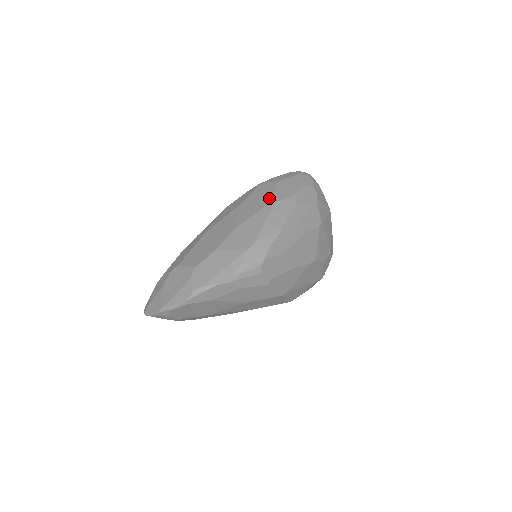
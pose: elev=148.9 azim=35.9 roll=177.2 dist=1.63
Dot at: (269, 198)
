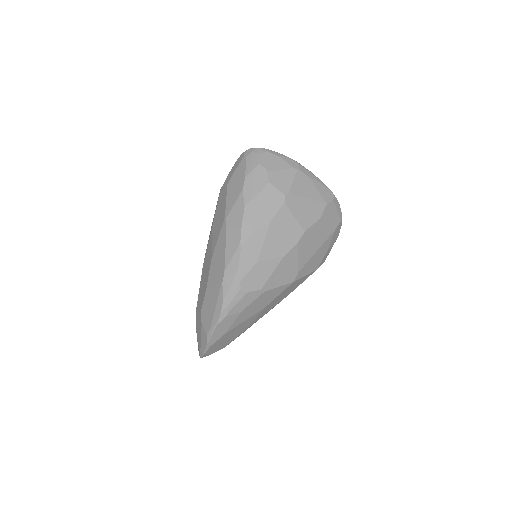
Dot at: (224, 211)
